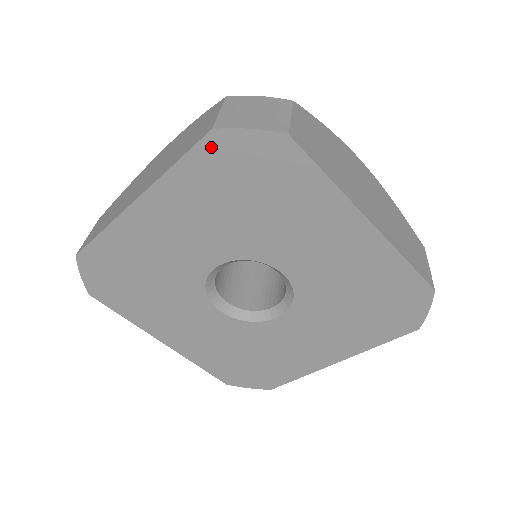
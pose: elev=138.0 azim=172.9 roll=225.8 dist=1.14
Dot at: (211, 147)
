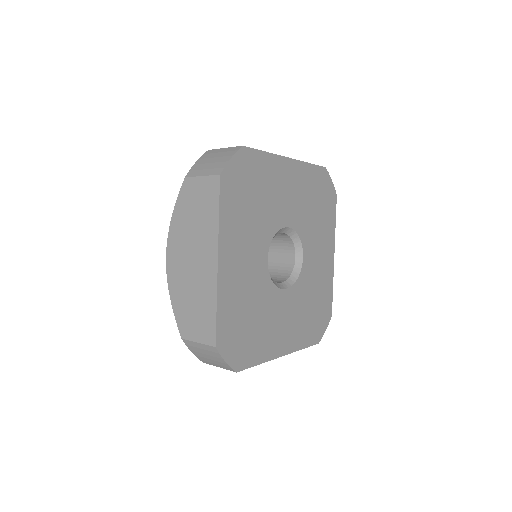
Dot at: (322, 172)
